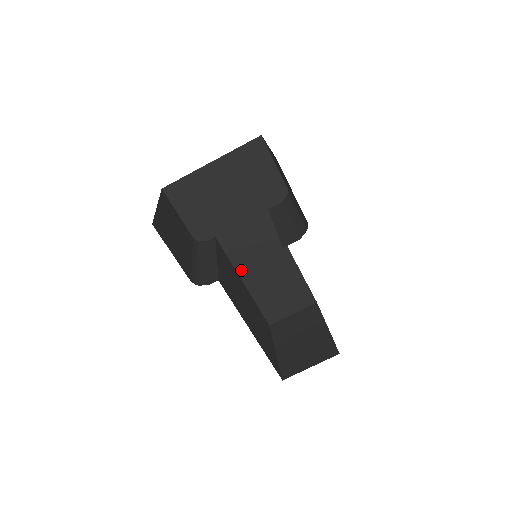
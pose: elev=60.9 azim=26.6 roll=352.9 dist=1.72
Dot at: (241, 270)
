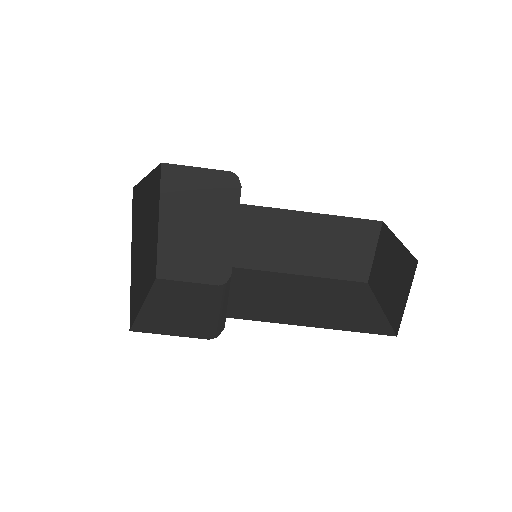
Dot at: (284, 268)
